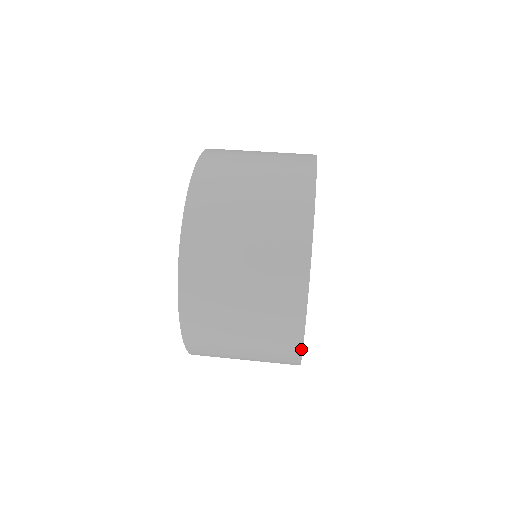
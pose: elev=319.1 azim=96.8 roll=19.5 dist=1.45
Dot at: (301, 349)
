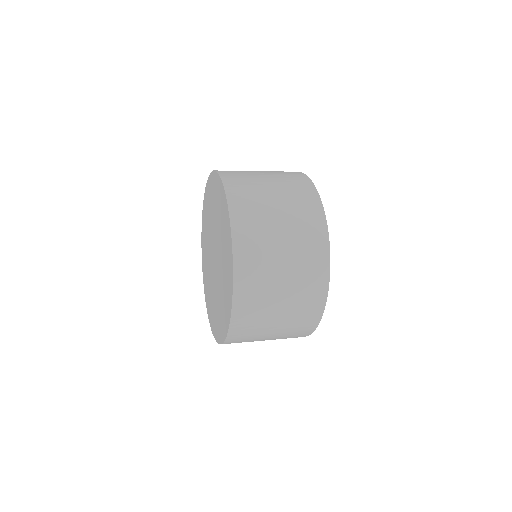
Dot at: (318, 196)
